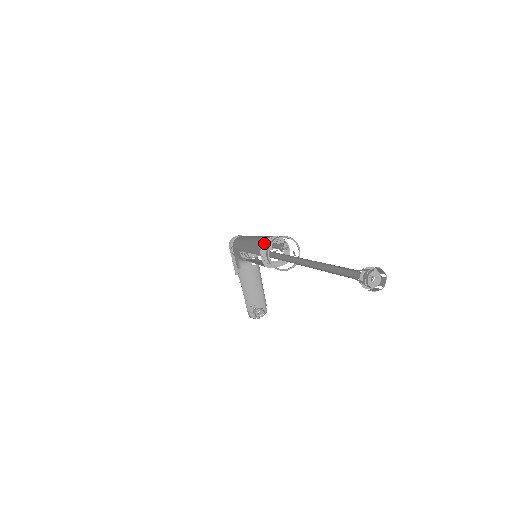
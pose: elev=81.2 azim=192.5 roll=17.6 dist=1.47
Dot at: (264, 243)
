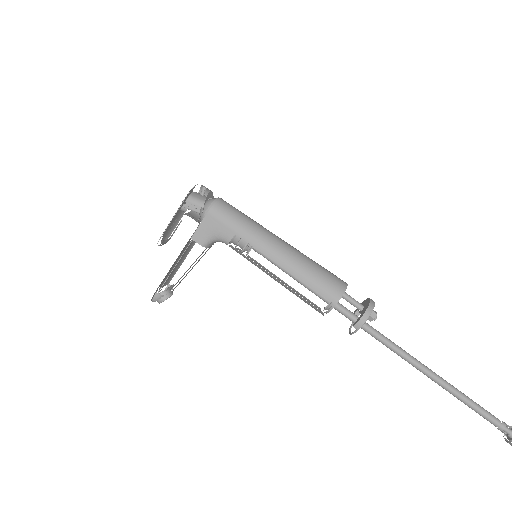
Dot at: (344, 291)
